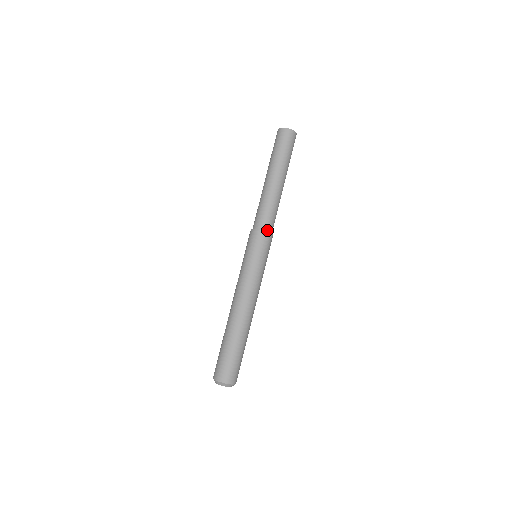
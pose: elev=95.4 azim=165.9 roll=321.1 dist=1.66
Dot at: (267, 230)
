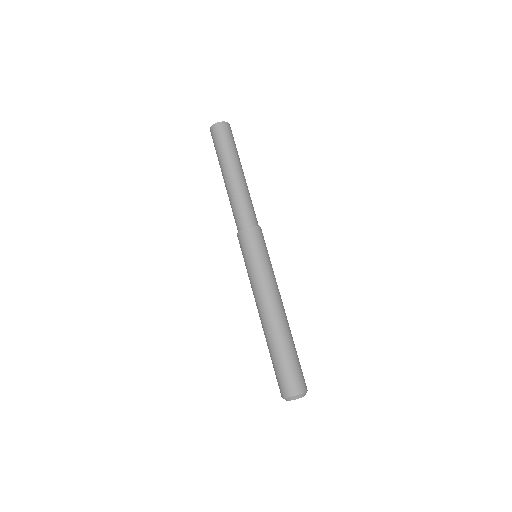
Dot at: (248, 226)
